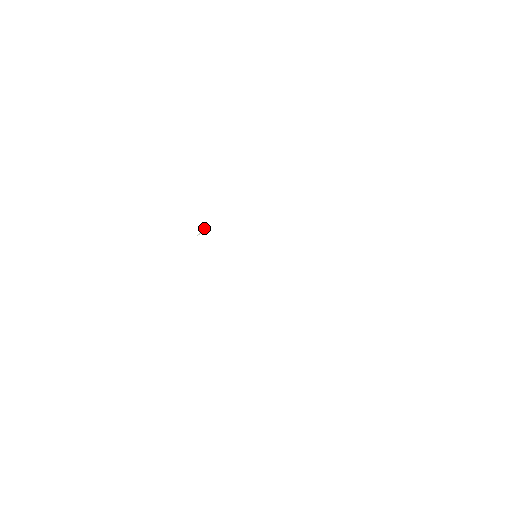
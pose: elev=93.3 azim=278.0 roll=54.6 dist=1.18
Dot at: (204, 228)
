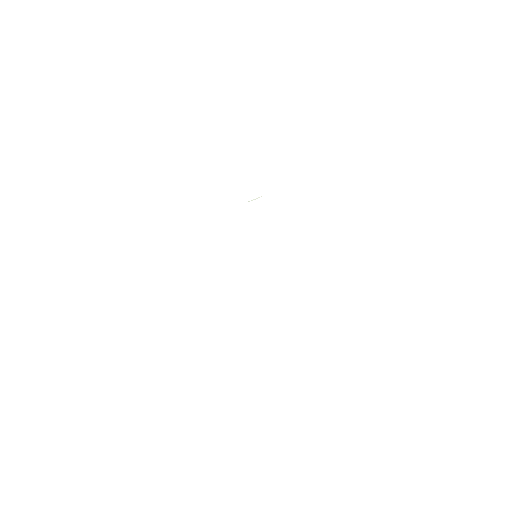
Dot at: (259, 197)
